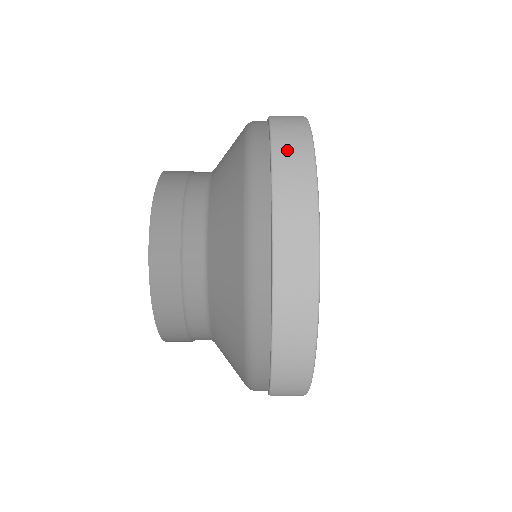
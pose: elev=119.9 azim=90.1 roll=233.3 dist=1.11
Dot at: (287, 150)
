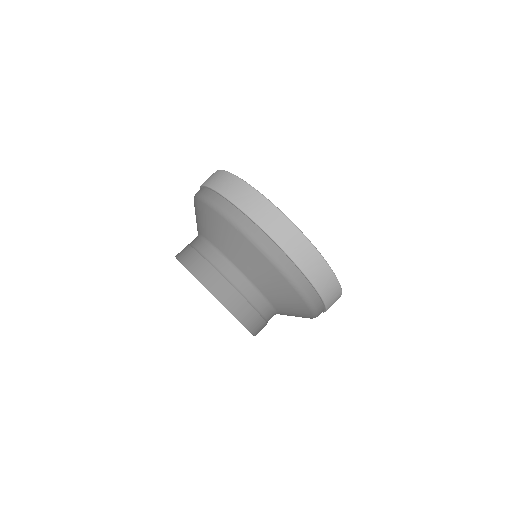
Dot at: (314, 272)
